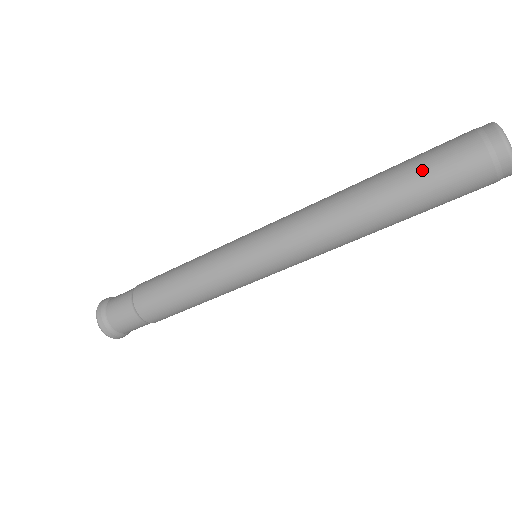
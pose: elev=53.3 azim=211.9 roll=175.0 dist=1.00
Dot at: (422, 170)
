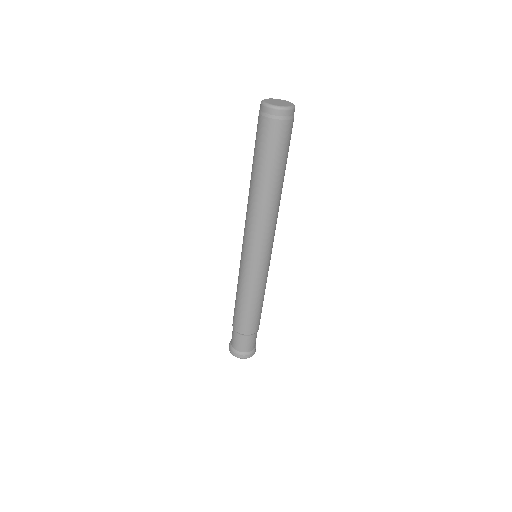
Dot at: (257, 151)
